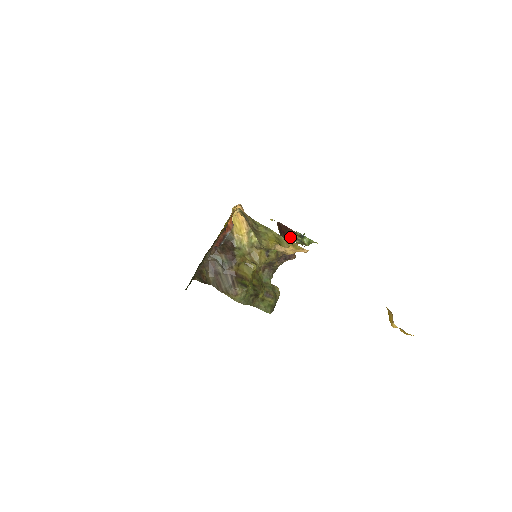
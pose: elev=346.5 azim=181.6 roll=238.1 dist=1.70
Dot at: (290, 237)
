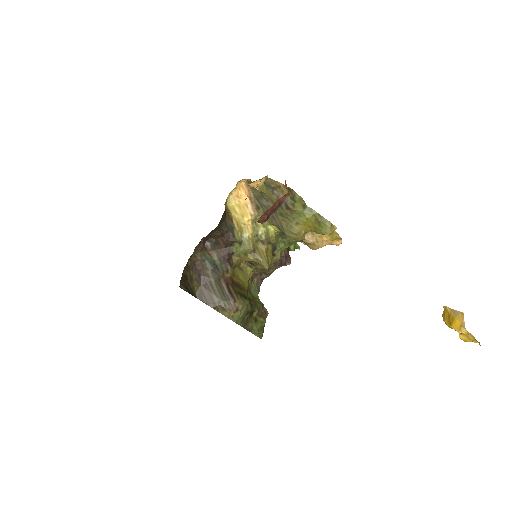
Dot at: occluded
